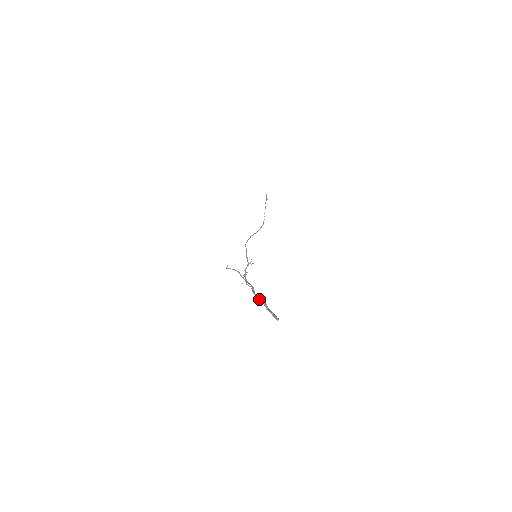
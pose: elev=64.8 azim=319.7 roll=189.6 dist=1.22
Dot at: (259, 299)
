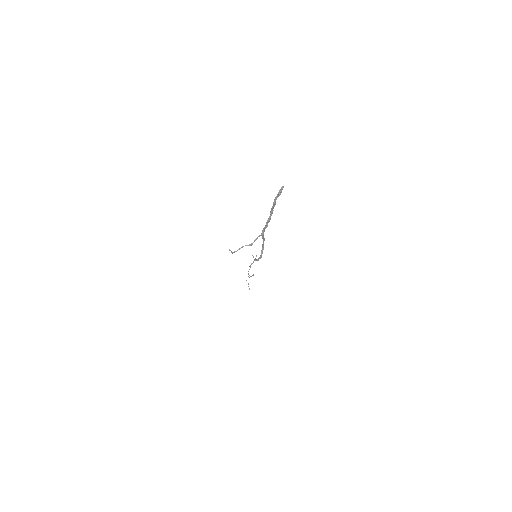
Dot at: (268, 220)
